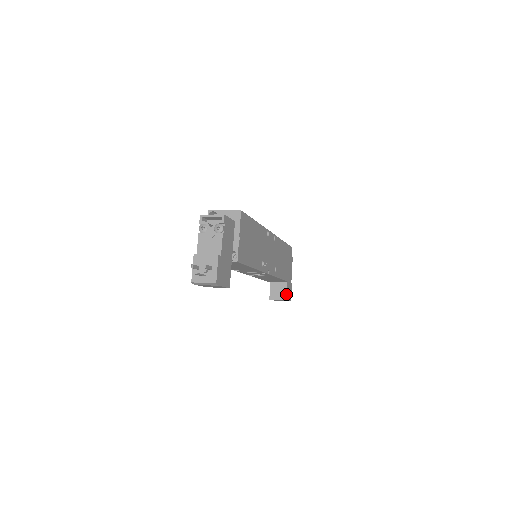
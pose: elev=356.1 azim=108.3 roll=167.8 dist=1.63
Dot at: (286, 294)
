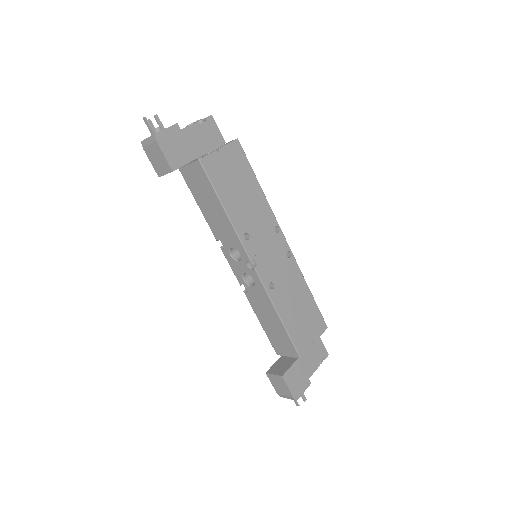
Dot at: (288, 371)
